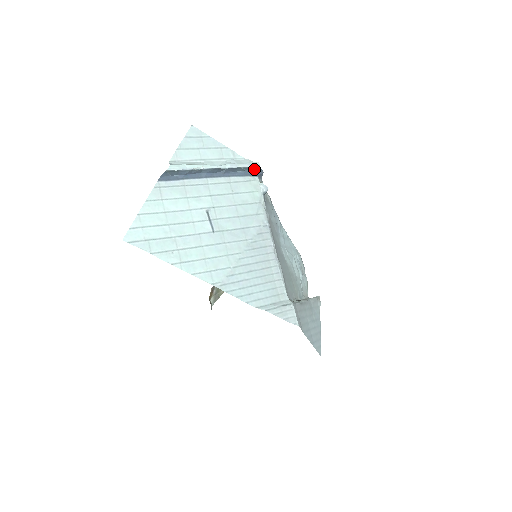
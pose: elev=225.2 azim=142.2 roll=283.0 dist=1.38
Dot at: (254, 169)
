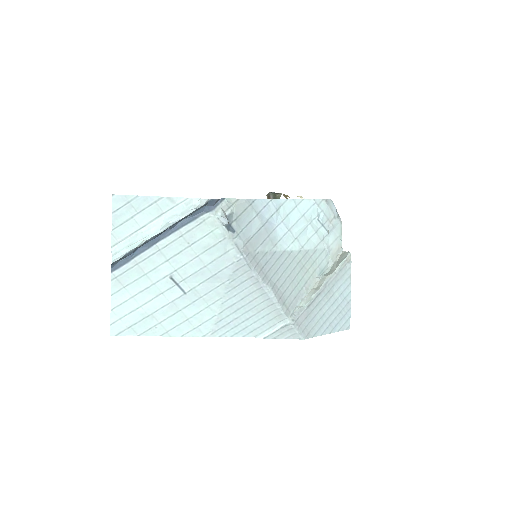
Dot at: (203, 206)
